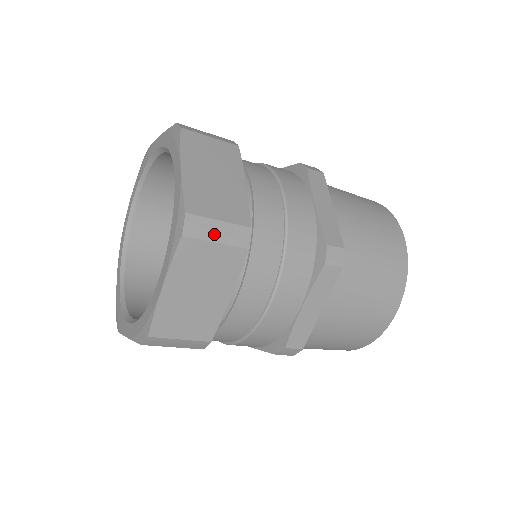
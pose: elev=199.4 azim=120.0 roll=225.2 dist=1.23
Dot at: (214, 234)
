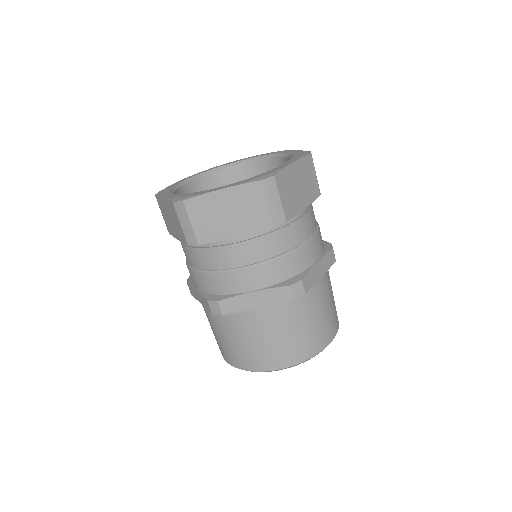
Dot at: (271, 200)
